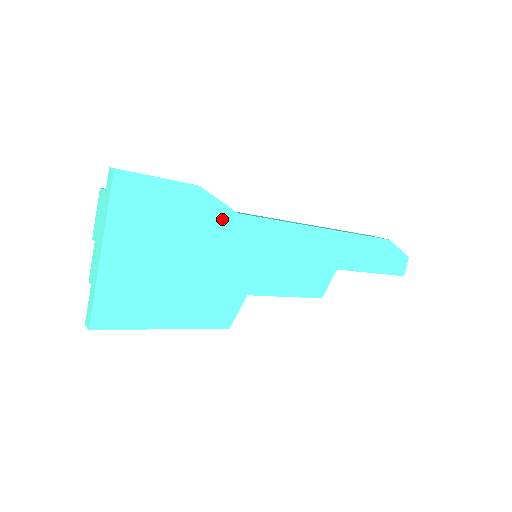
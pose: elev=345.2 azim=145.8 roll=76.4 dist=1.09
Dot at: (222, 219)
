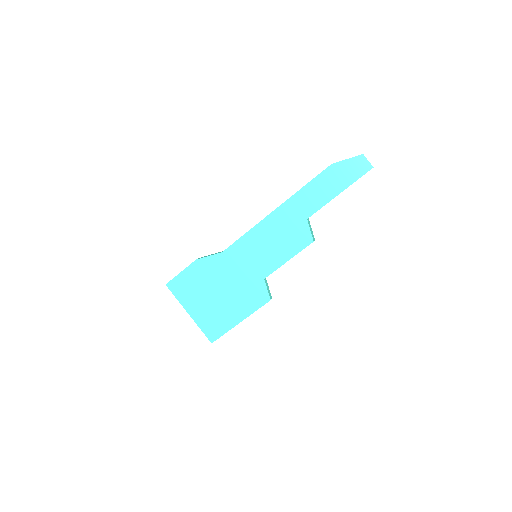
Dot at: (218, 261)
